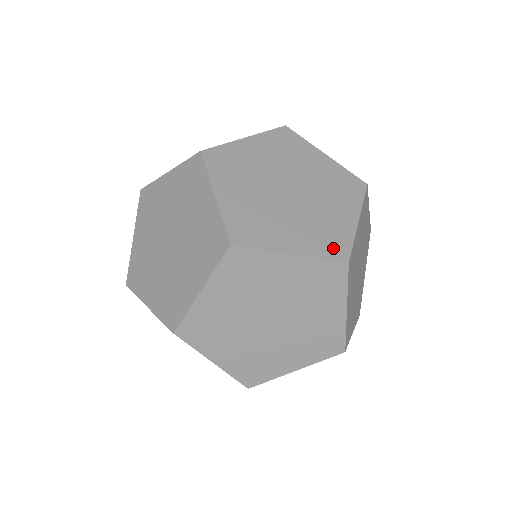
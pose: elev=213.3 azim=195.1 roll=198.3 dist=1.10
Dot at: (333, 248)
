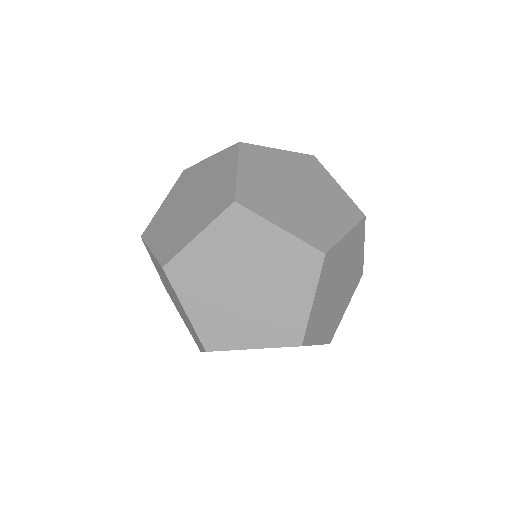
Dot at: (288, 336)
